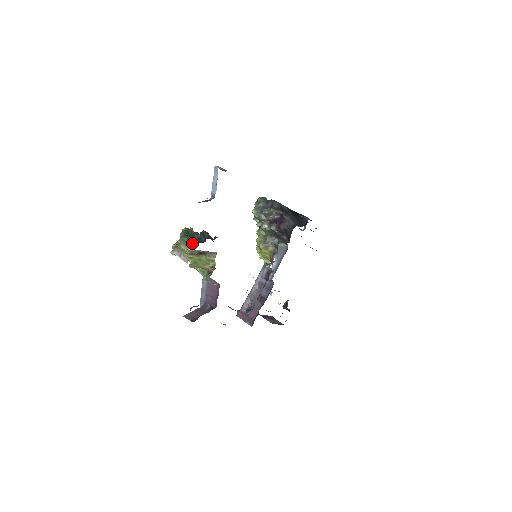
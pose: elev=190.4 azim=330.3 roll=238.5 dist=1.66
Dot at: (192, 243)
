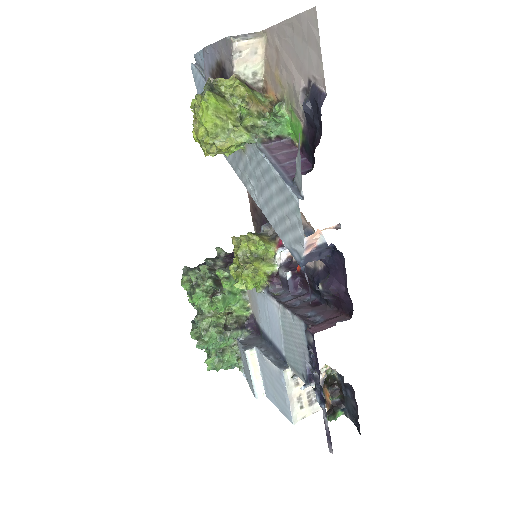
Dot at: occluded
